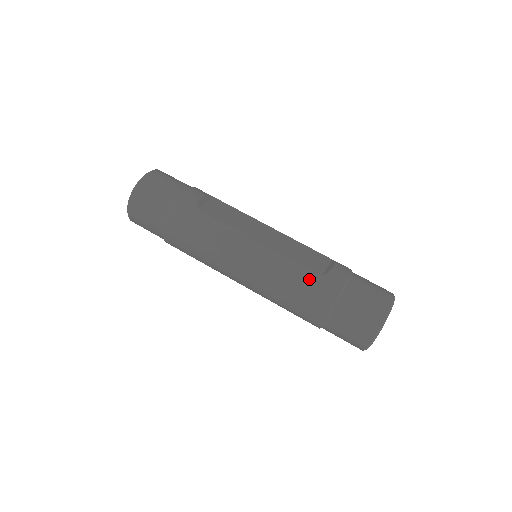
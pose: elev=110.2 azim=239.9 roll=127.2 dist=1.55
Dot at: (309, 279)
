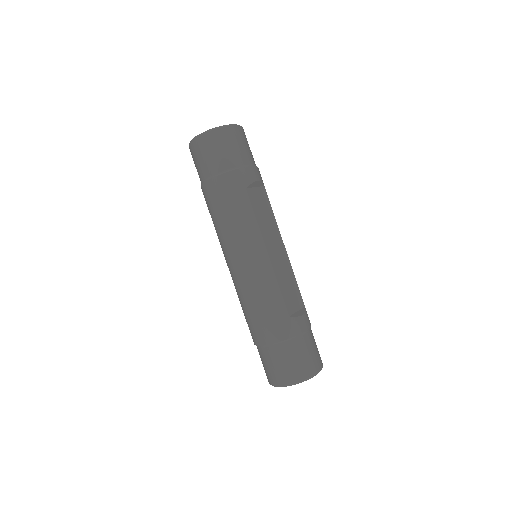
Dot at: (279, 311)
